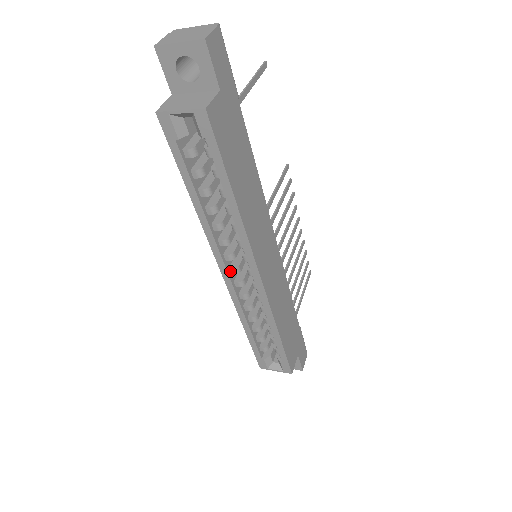
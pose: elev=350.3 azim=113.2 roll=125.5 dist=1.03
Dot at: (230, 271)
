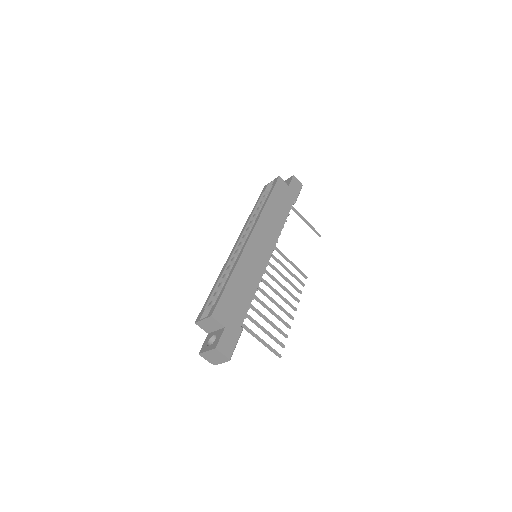
Dot at: (239, 244)
